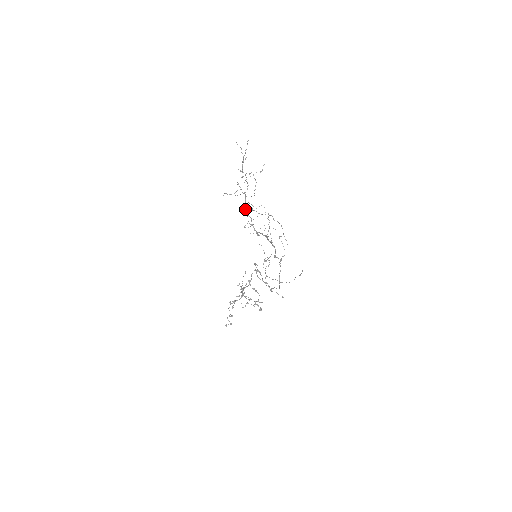
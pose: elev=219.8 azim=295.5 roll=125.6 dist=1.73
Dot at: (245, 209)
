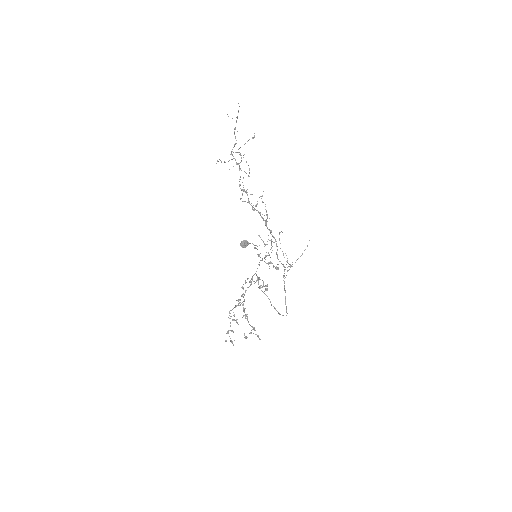
Dot at: occluded
